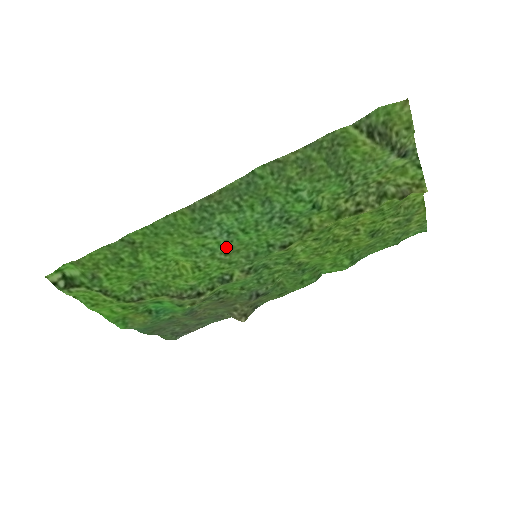
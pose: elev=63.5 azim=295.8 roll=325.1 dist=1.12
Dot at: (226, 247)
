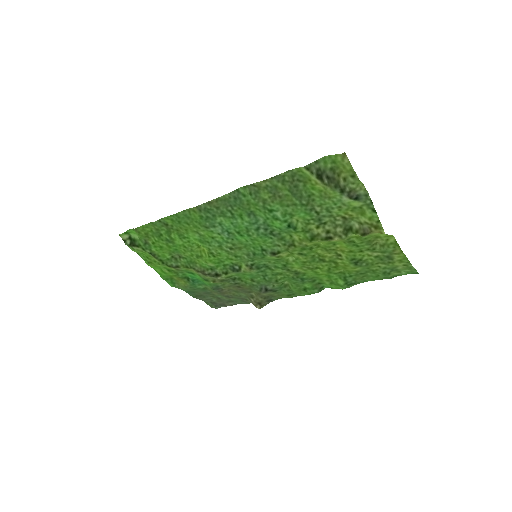
Dot at: (229, 243)
